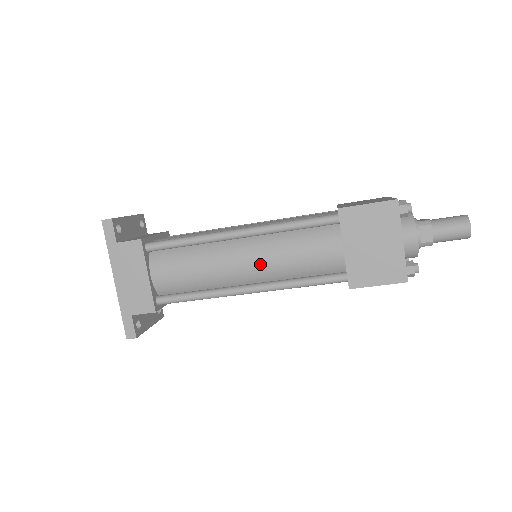
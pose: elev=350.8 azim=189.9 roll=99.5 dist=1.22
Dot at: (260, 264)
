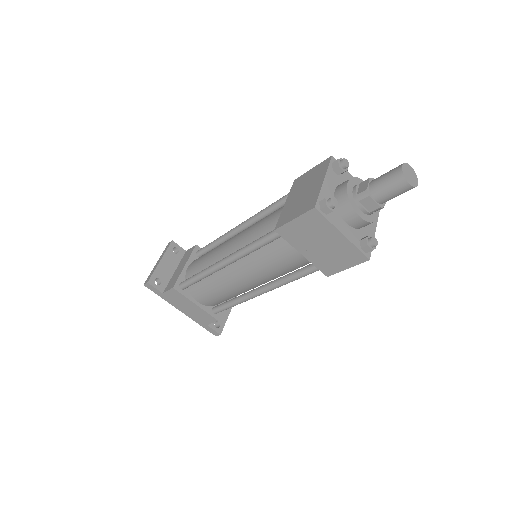
Dot at: (255, 277)
